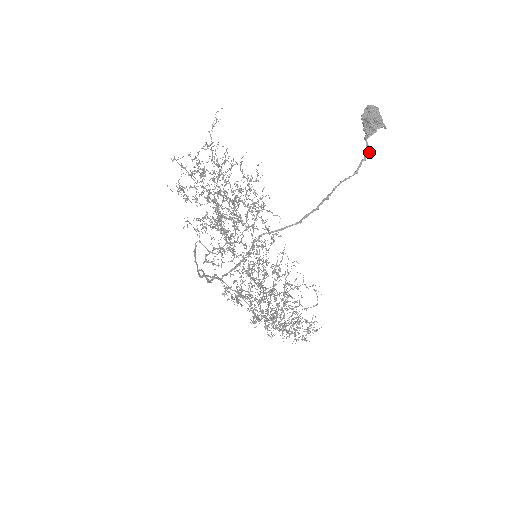
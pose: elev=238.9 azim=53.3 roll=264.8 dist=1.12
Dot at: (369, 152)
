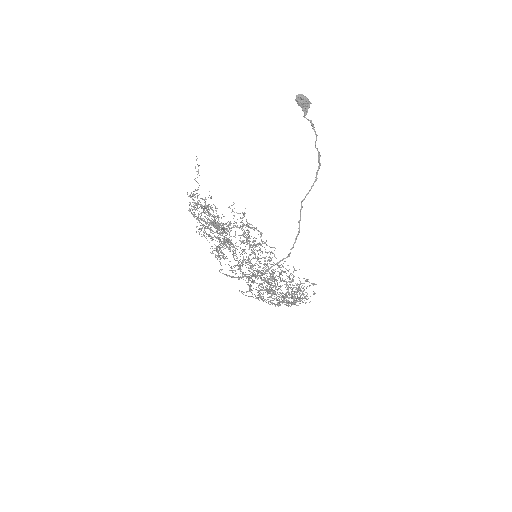
Dot at: occluded
